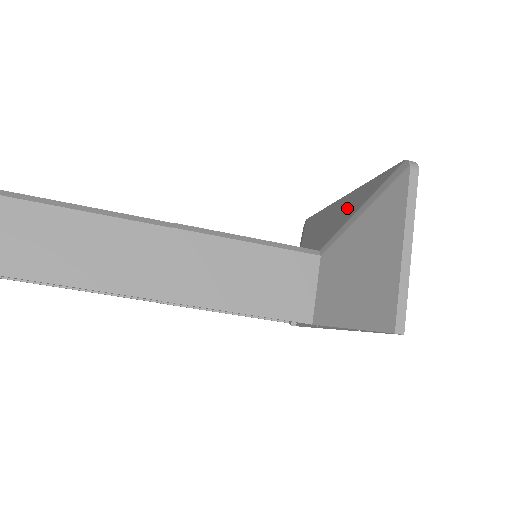
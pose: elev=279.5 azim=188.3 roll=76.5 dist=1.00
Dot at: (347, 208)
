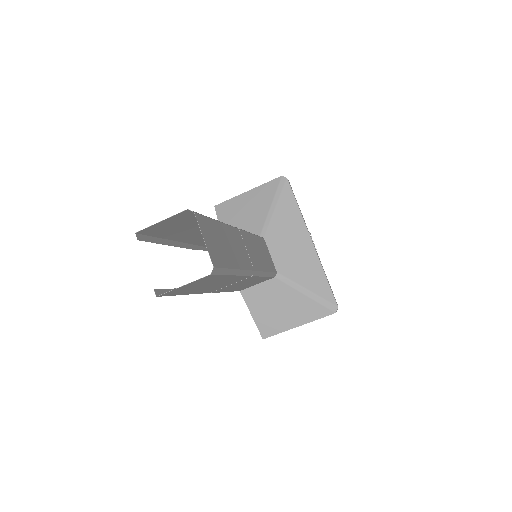
Dot at: (306, 268)
